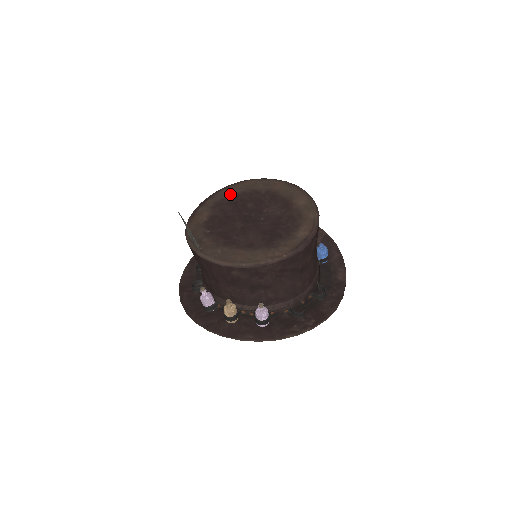
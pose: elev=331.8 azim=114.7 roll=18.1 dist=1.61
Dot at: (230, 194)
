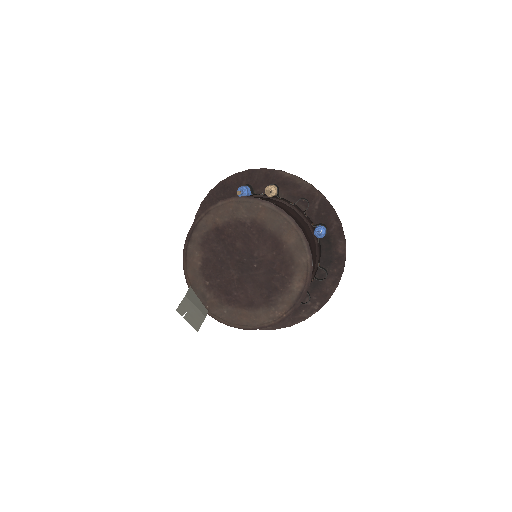
Dot at: (214, 225)
